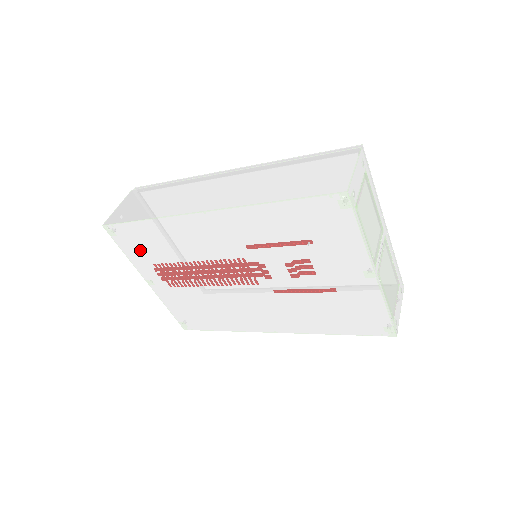
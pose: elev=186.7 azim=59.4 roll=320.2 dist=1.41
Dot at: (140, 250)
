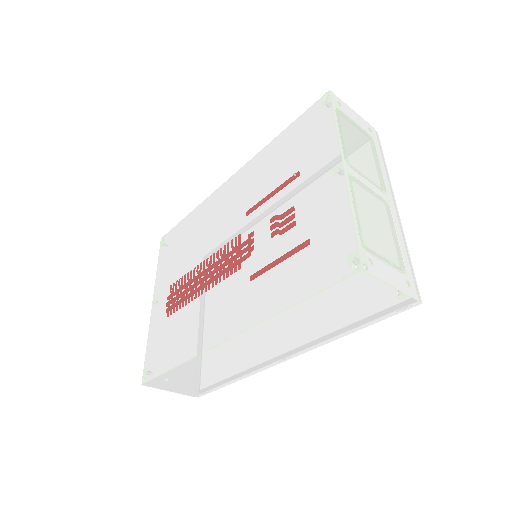
Dot at: (170, 255)
